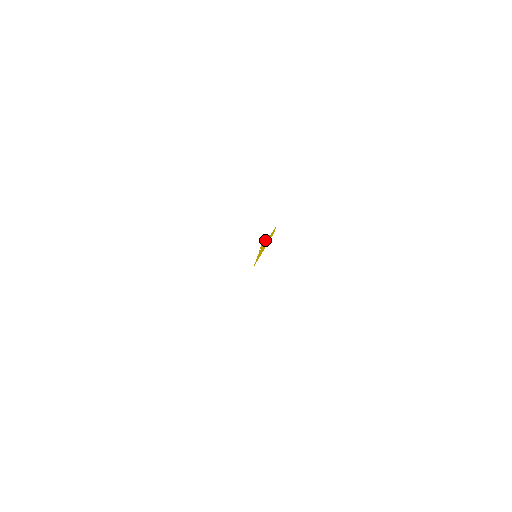
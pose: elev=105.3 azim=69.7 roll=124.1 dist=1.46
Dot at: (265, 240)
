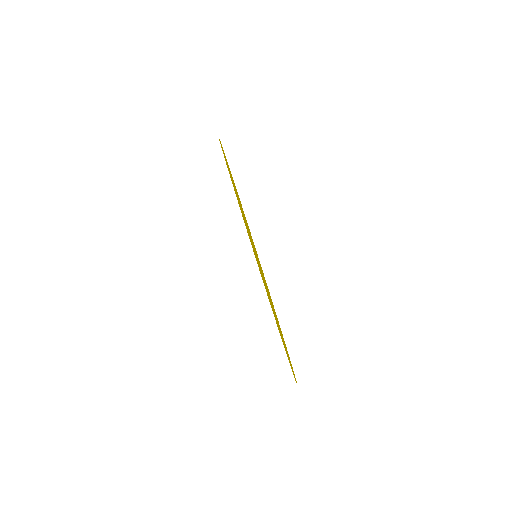
Dot at: (242, 213)
